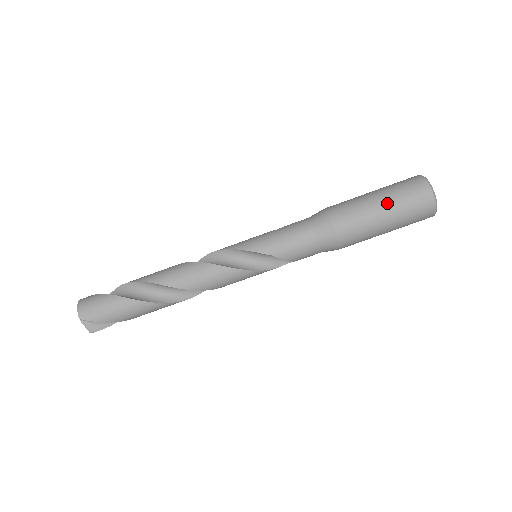
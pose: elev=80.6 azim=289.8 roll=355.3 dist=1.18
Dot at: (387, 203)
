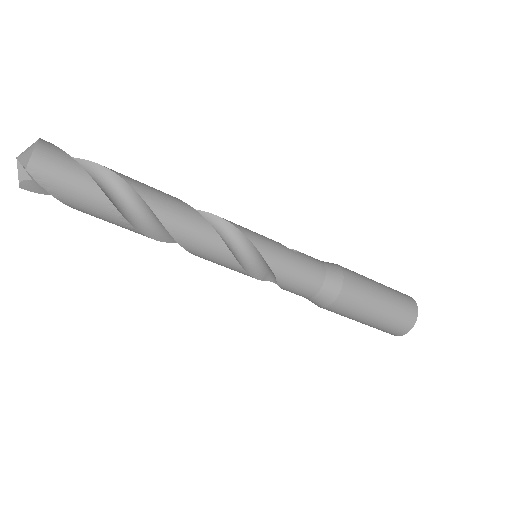
Dot at: (385, 309)
